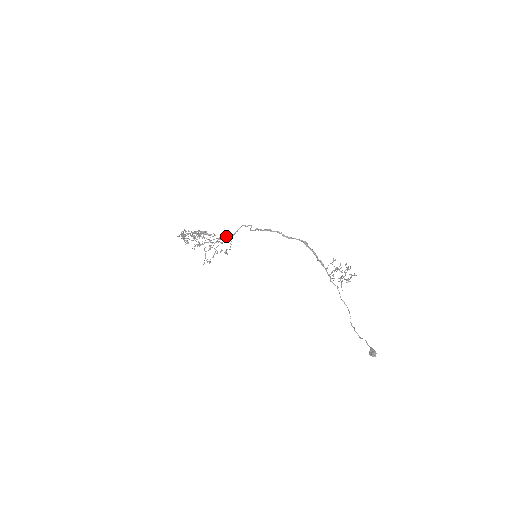
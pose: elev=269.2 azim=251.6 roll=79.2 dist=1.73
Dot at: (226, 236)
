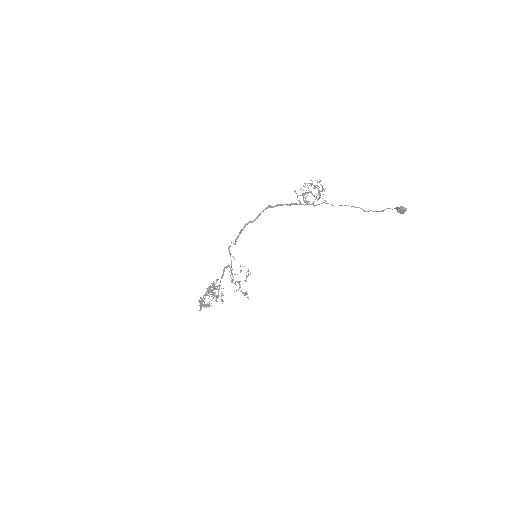
Dot at: occluded
